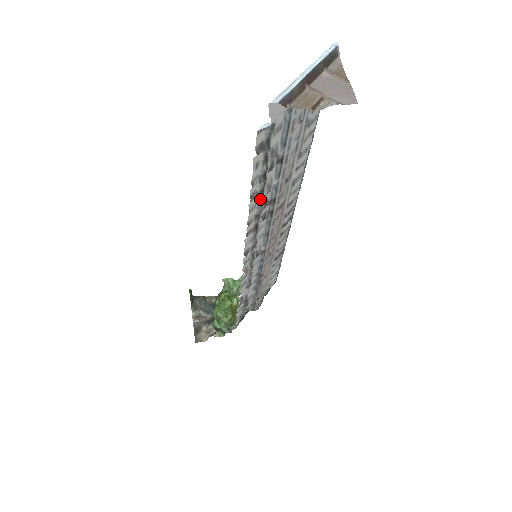
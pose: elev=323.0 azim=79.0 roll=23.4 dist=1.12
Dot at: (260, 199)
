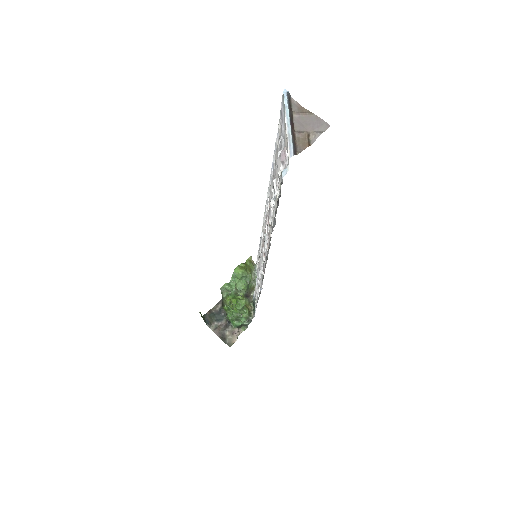
Dot at: (274, 218)
